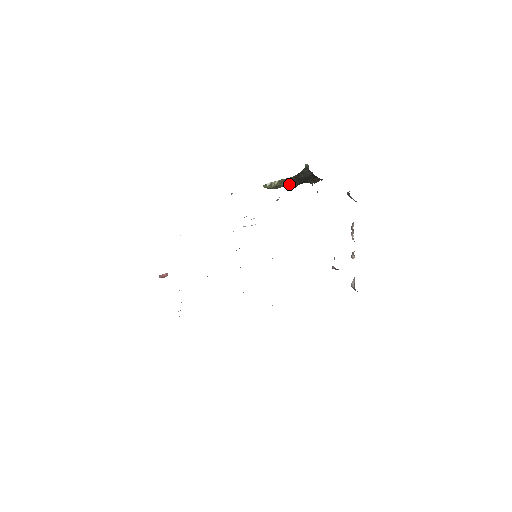
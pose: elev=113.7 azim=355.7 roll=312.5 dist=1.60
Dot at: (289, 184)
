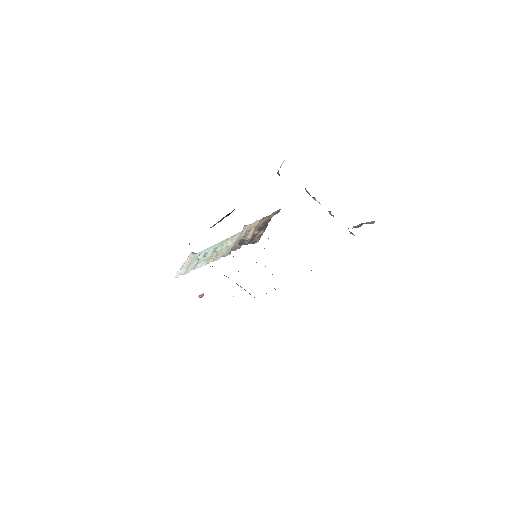
Dot at: occluded
